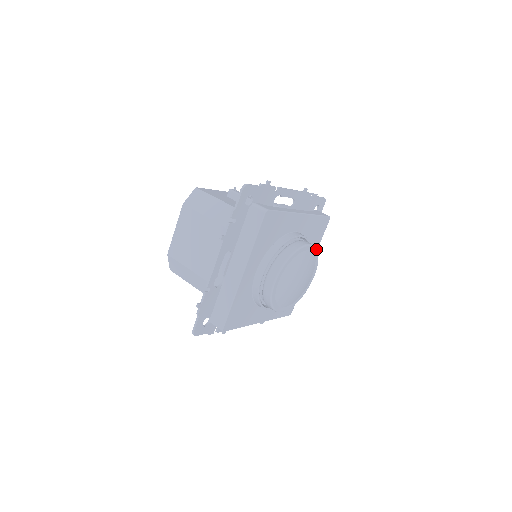
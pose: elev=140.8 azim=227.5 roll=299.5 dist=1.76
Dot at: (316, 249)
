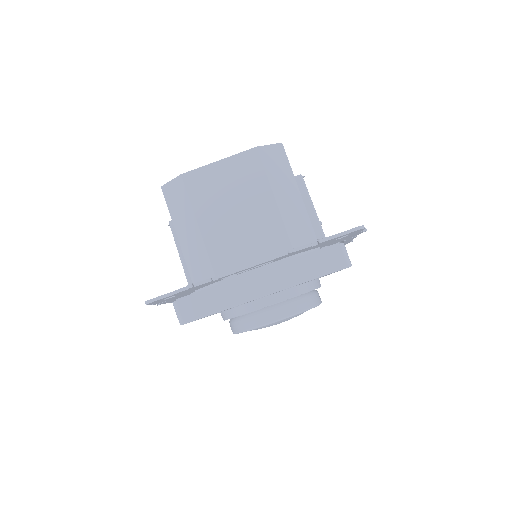
Dot at: occluded
